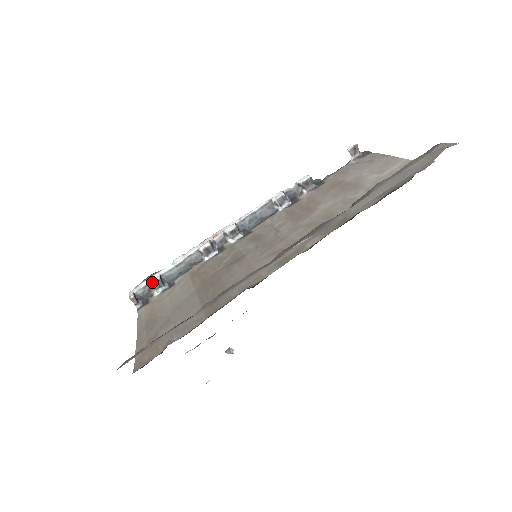
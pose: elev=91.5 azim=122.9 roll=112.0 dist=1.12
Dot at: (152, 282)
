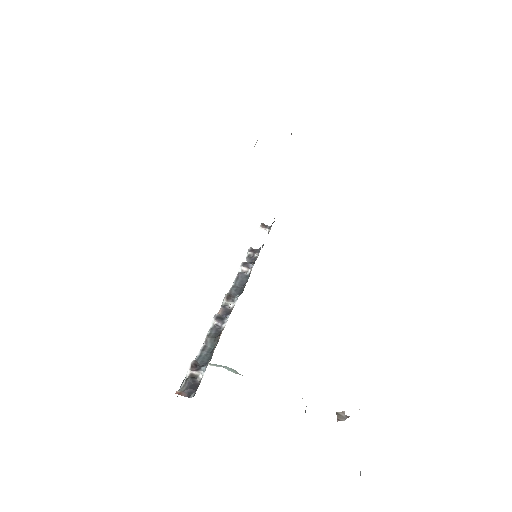
Dot at: (189, 367)
